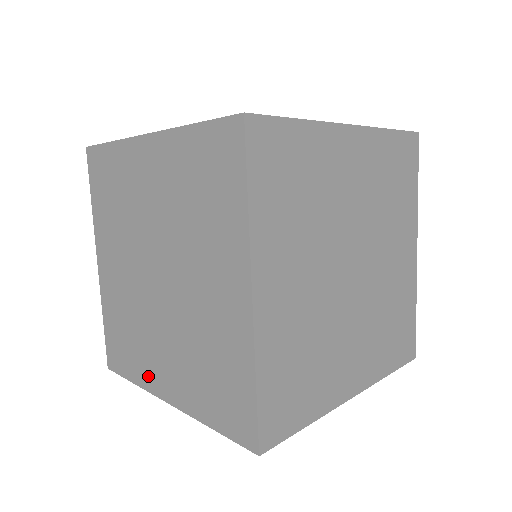
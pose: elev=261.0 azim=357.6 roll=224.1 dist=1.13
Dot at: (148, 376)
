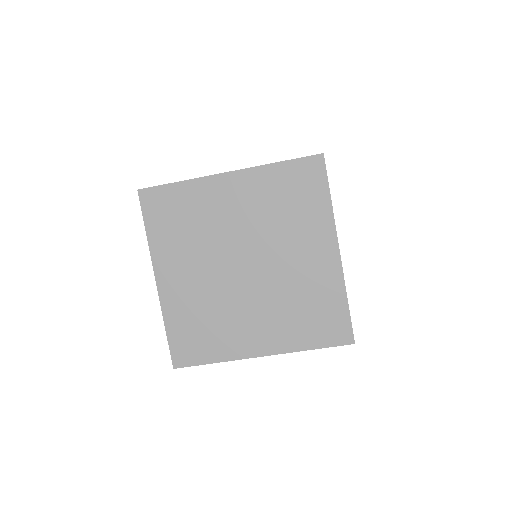
Dot at: (236, 347)
